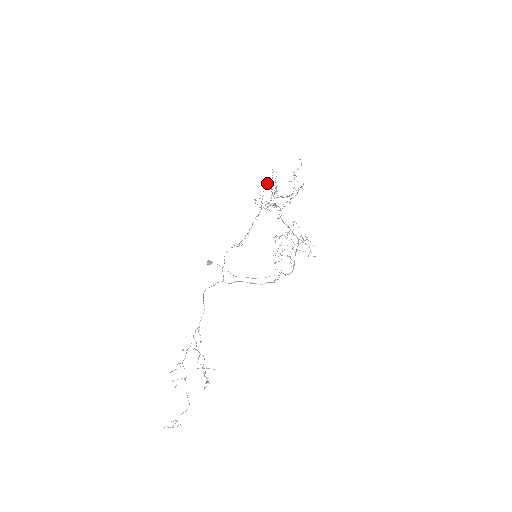
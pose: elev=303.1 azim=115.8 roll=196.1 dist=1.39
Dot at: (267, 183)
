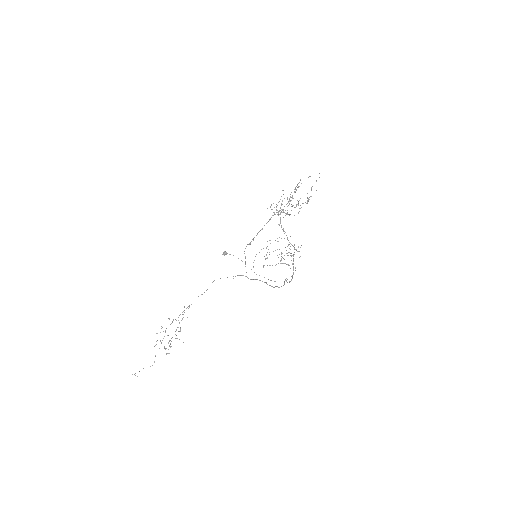
Dot at: occluded
